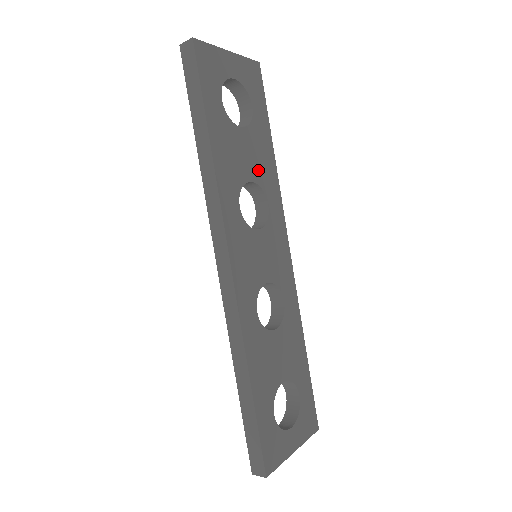
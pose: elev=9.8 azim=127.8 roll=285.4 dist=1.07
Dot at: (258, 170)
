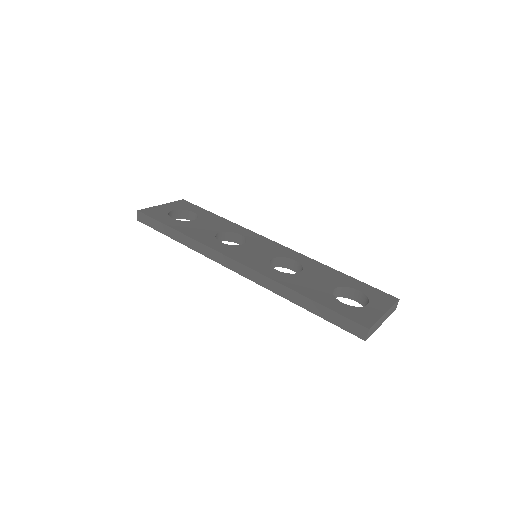
Dot at: (220, 228)
